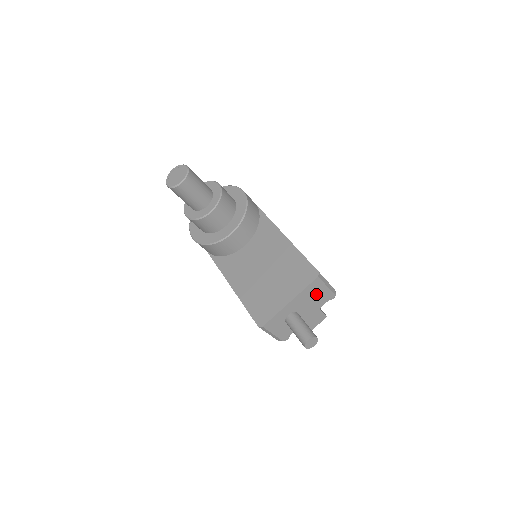
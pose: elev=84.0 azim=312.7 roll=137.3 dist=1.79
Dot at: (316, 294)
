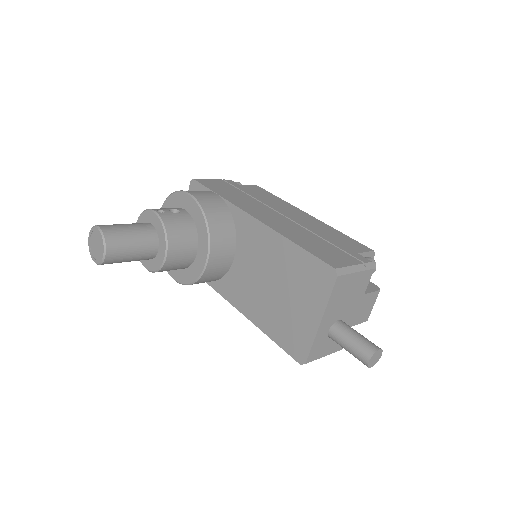
Dot at: (349, 289)
